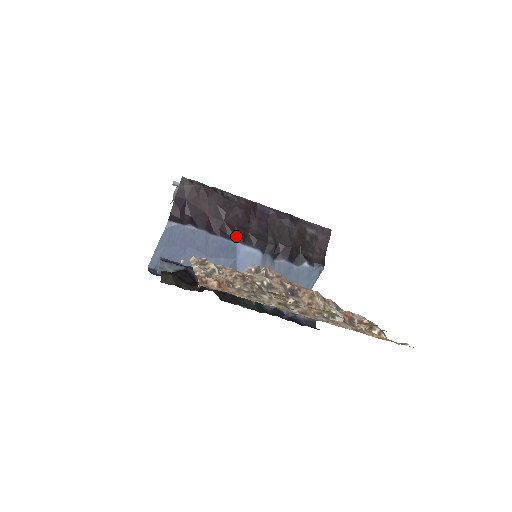
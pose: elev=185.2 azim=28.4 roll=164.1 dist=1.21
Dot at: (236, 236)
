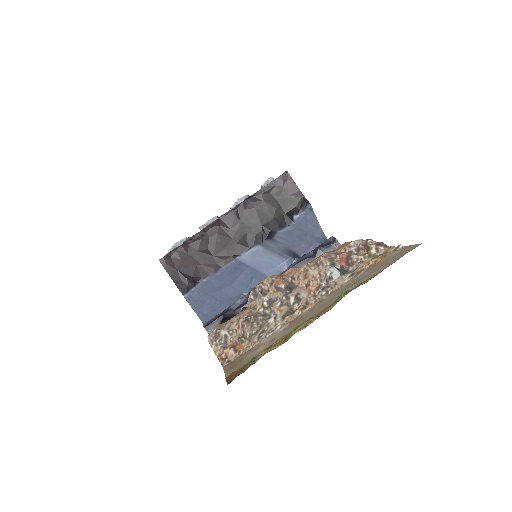
Dot at: (231, 255)
